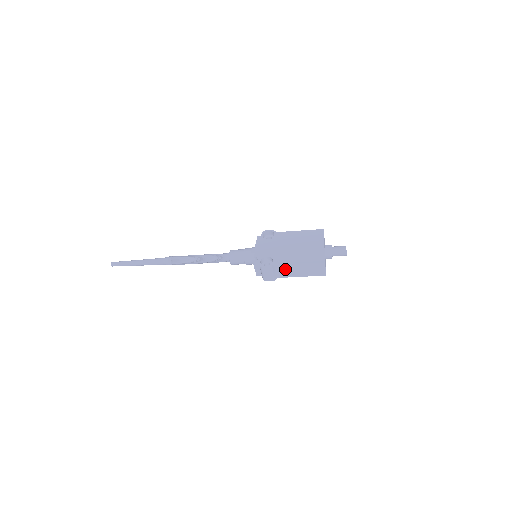
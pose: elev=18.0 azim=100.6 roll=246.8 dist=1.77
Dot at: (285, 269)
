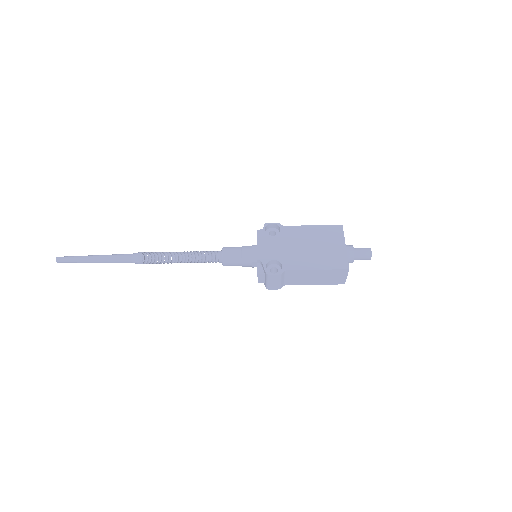
Dot at: (296, 276)
